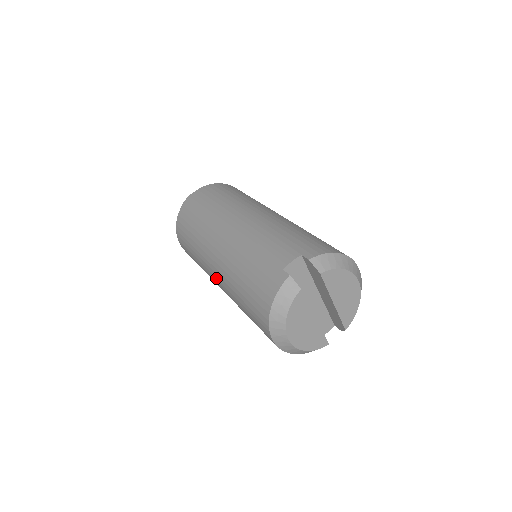
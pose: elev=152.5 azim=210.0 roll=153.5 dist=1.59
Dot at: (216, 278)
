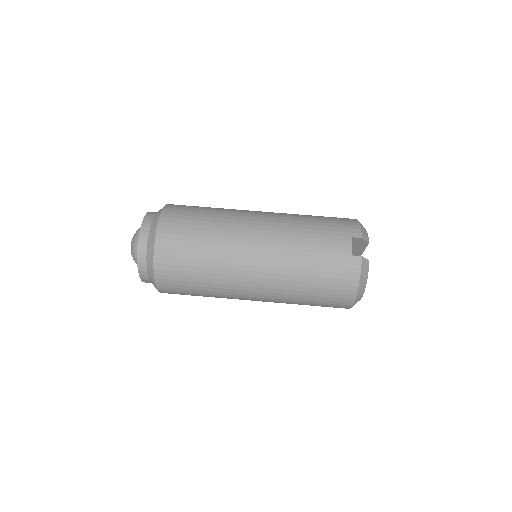
Dot at: (256, 295)
